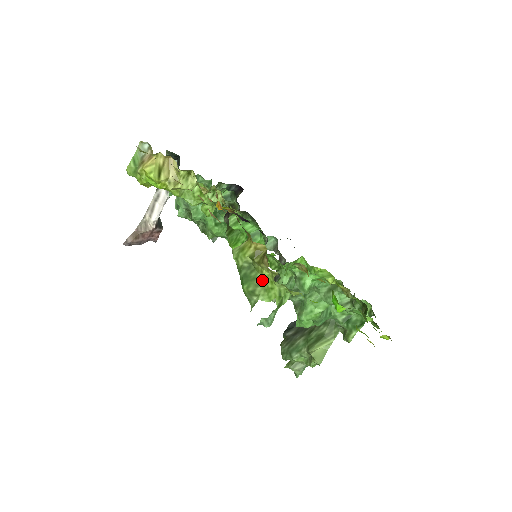
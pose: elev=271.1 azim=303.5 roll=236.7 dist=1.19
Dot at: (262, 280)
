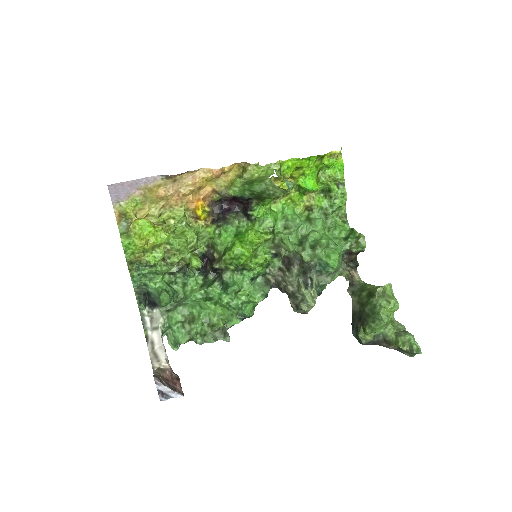
Dot at: (258, 177)
